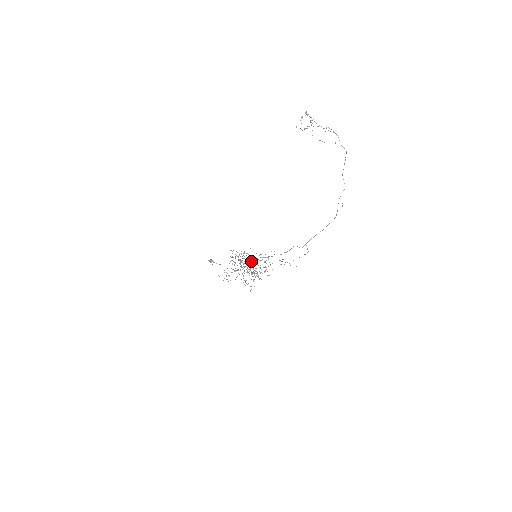
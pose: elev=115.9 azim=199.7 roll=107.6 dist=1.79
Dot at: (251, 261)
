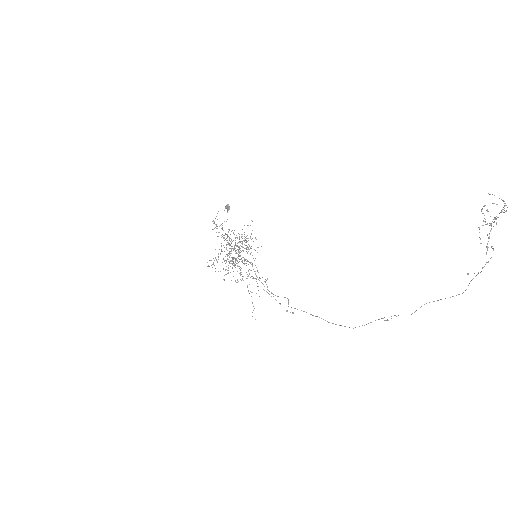
Dot at: occluded
